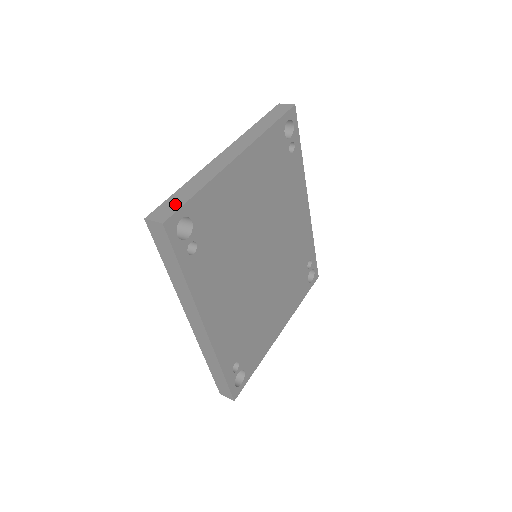
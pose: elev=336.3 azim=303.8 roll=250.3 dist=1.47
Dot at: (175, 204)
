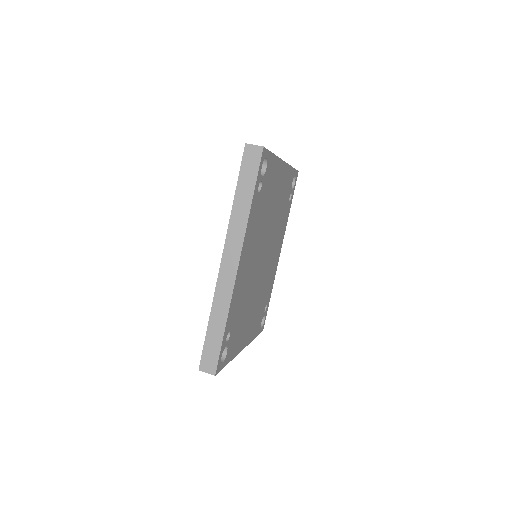
Dot at: occluded
